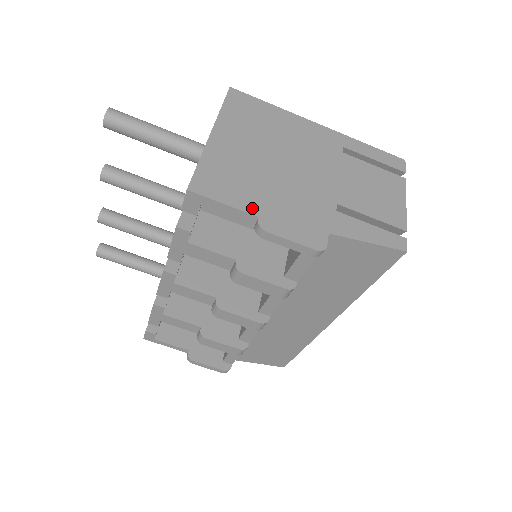
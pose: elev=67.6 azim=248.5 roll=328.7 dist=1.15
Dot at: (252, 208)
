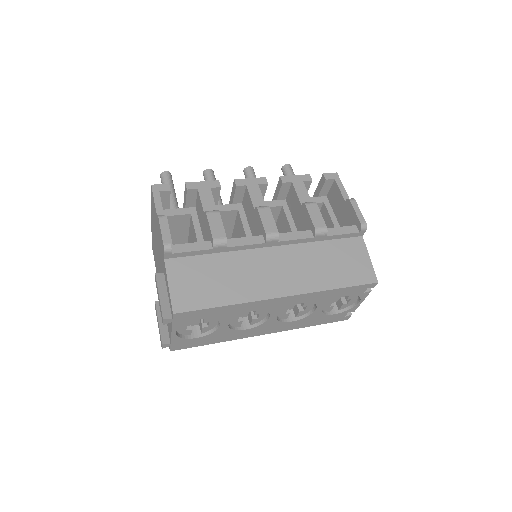
Dot at: occluded
